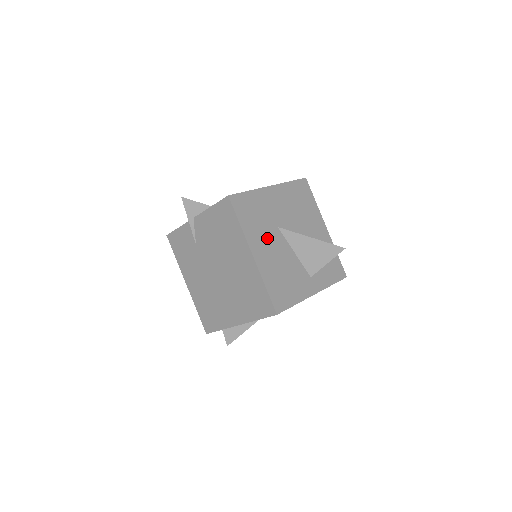
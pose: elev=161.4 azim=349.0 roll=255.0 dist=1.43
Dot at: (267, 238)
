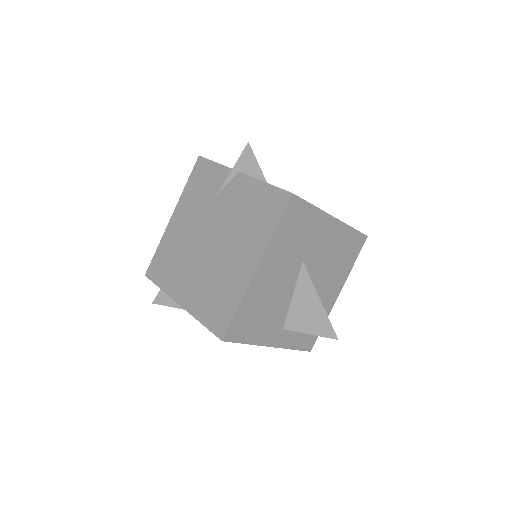
Dot at: (284, 263)
